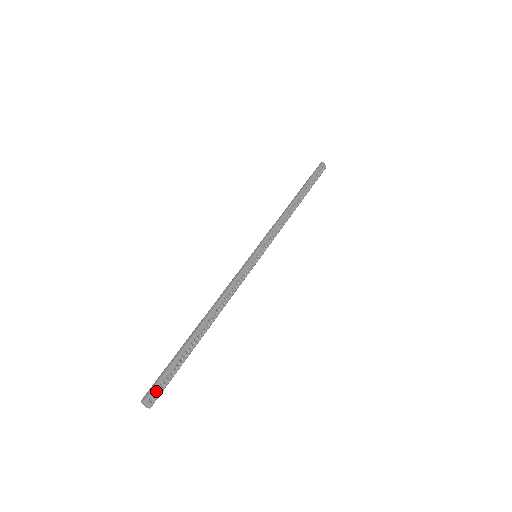
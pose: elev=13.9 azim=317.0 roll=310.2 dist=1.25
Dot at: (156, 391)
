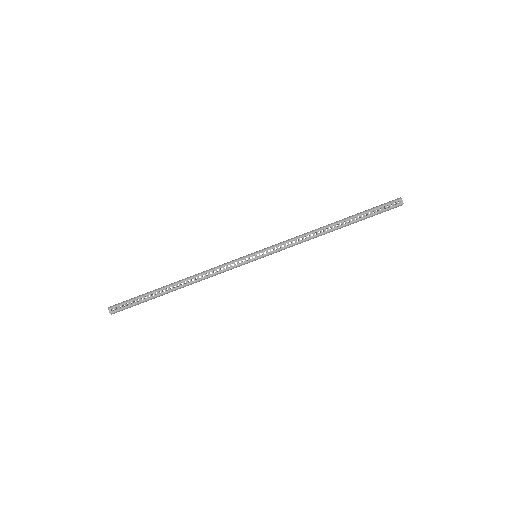
Dot at: (122, 307)
